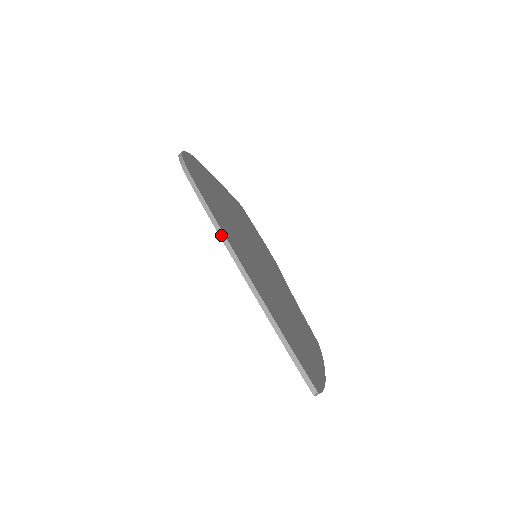
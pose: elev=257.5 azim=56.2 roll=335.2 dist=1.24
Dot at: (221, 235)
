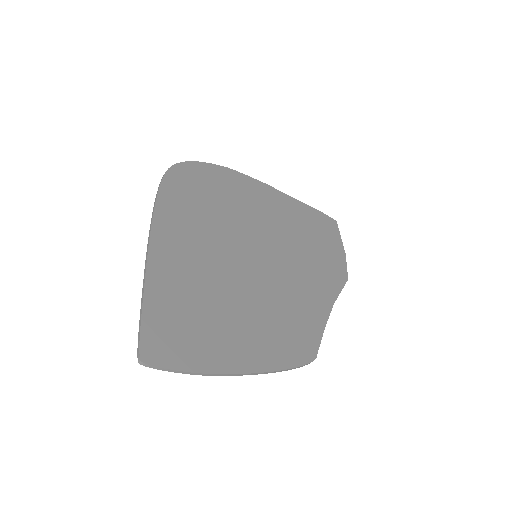
Dot at: (151, 221)
